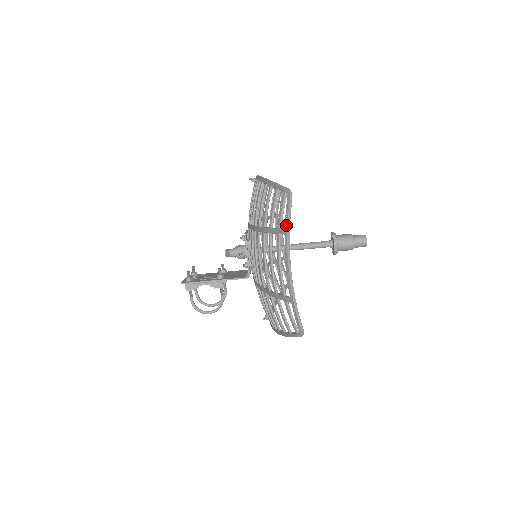
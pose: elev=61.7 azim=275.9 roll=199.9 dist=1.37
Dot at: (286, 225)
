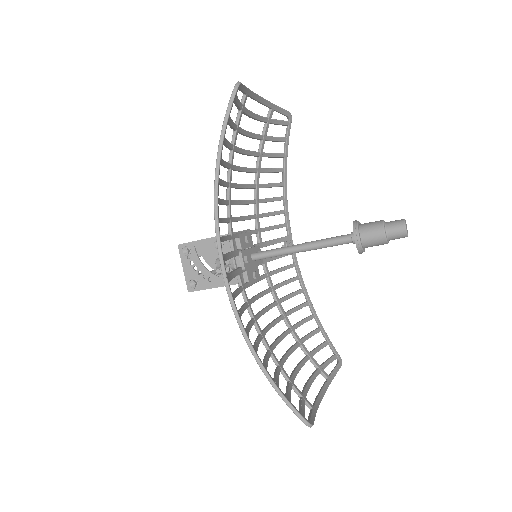
Dot at: occluded
